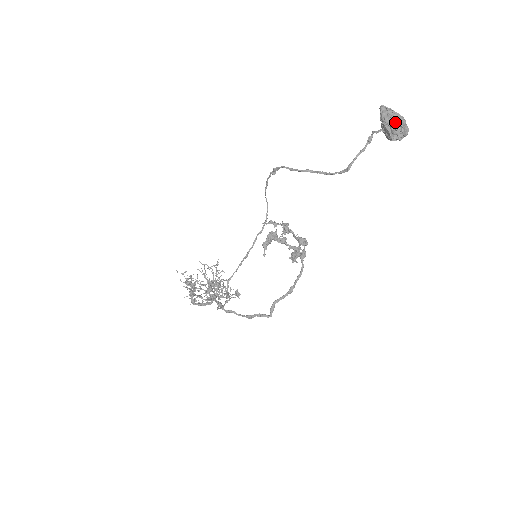
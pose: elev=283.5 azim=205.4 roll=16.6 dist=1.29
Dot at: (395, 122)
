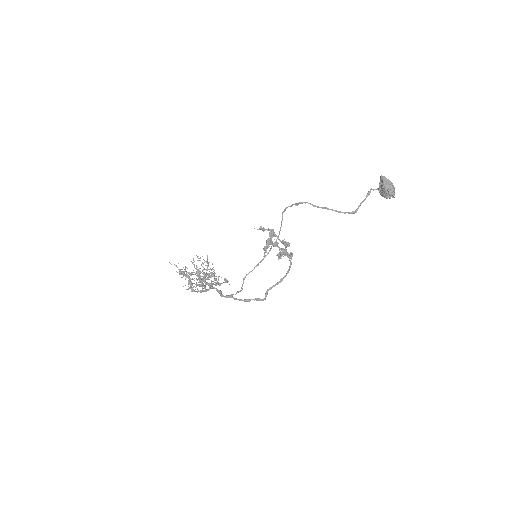
Dot at: (391, 189)
